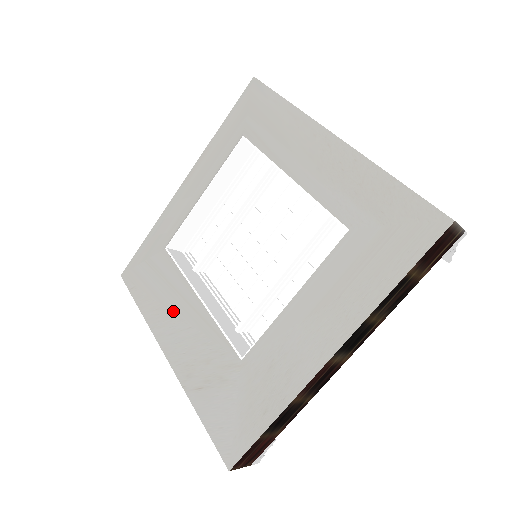
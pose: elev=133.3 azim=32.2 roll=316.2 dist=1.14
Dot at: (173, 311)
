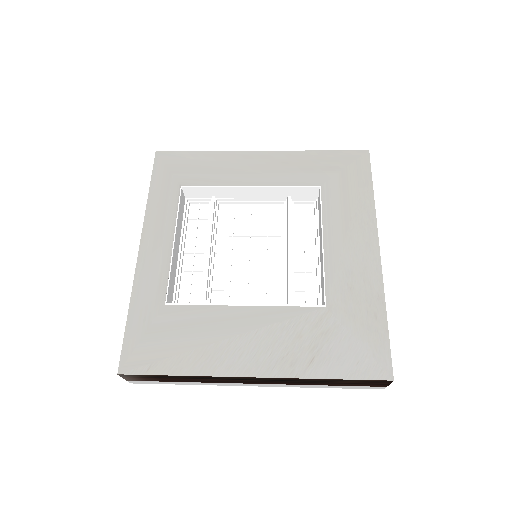
Dot at: (225, 338)
